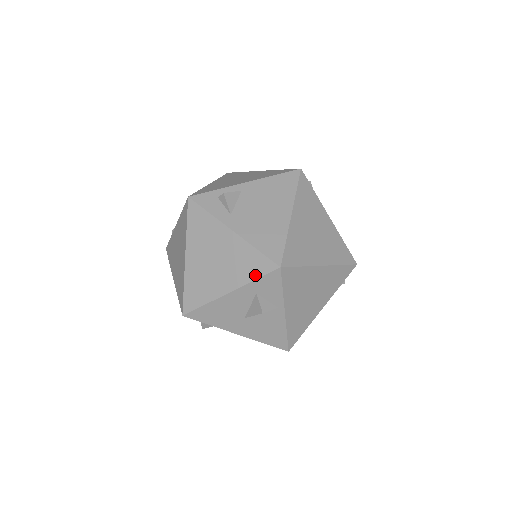
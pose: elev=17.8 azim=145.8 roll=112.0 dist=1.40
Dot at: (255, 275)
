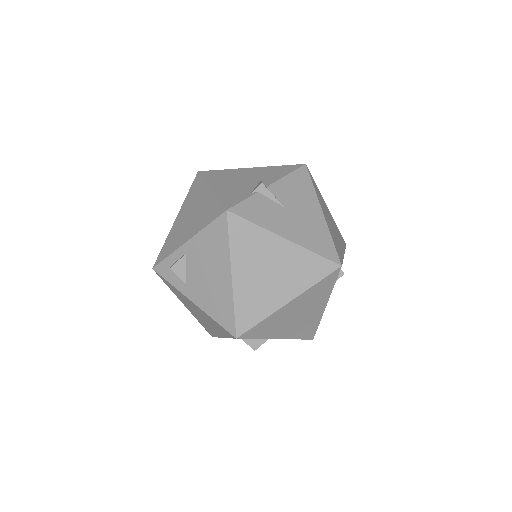
Dot at: (227, 336)
